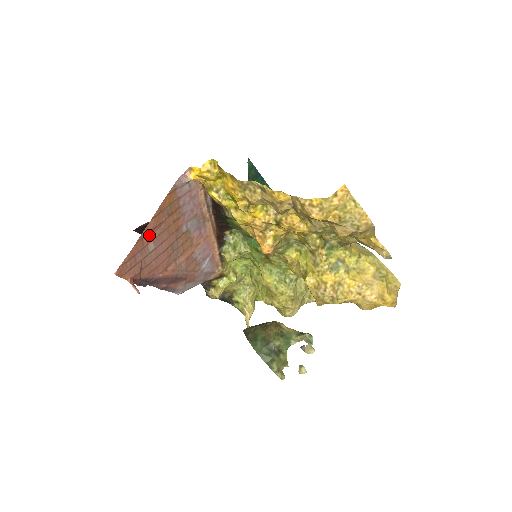
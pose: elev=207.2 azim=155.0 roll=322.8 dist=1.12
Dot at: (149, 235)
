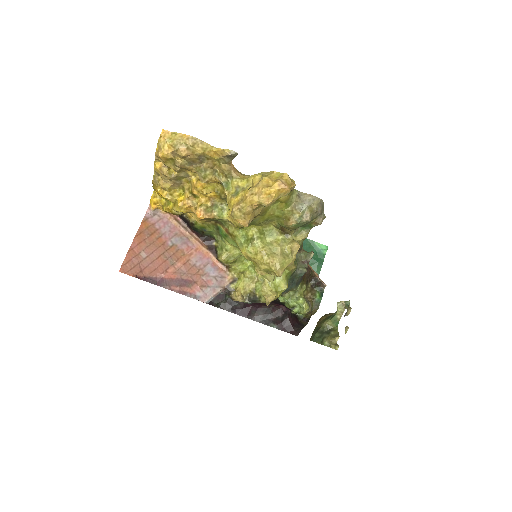
Dot at: (138, 247)
